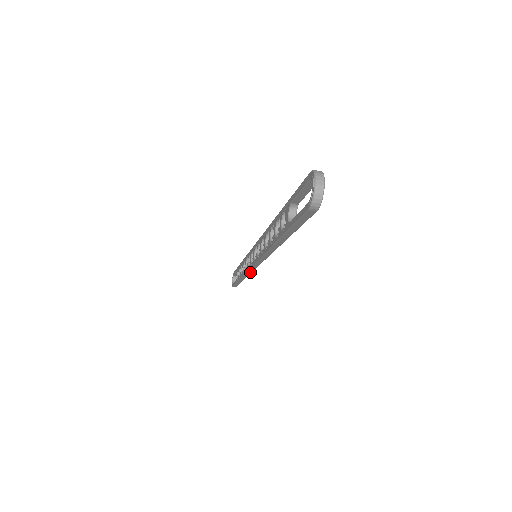
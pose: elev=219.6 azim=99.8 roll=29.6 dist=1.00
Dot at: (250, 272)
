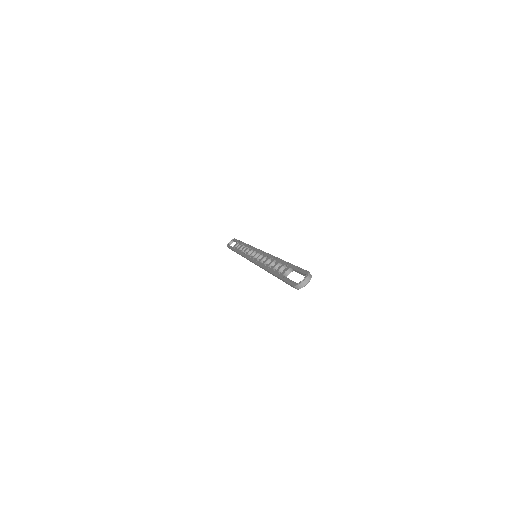
Dot at: occluded
